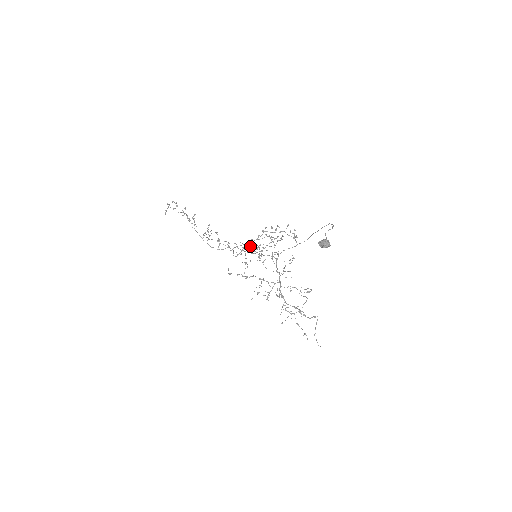
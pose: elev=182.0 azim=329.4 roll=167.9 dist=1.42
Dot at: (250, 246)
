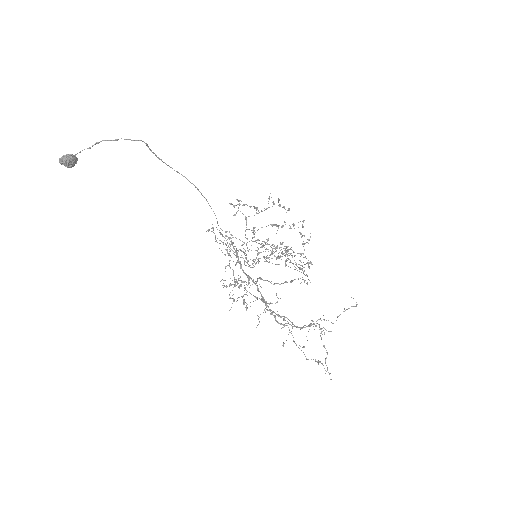
Dot at: (286, 252)
